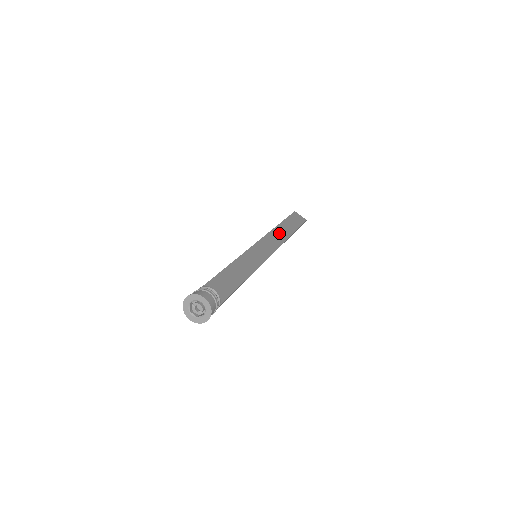
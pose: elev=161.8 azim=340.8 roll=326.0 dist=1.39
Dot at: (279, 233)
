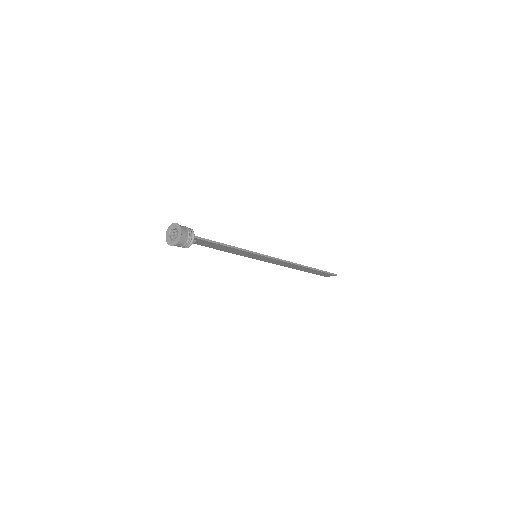
Dot at: occluded
